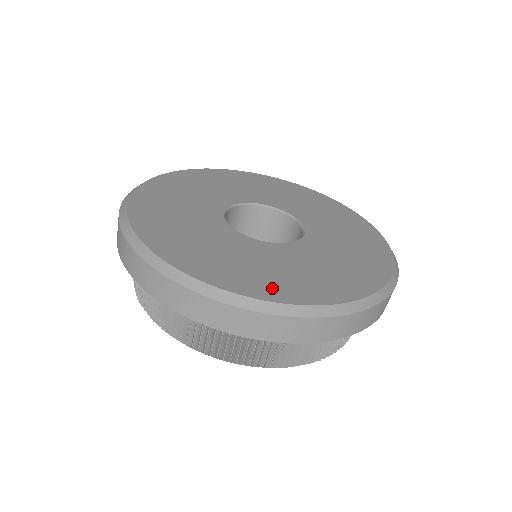
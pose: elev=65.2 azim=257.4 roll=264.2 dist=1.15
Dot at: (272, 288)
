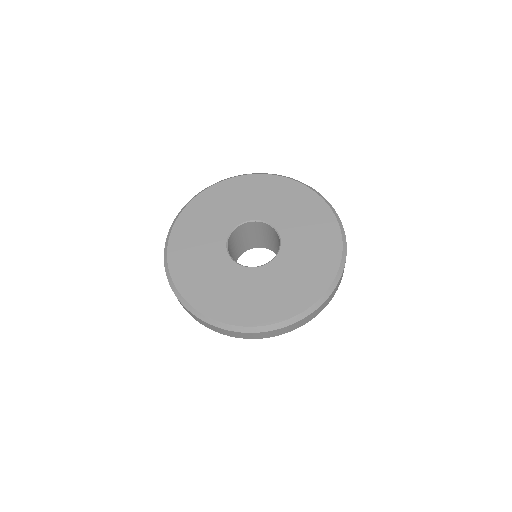
Dot at: (255, 314)
